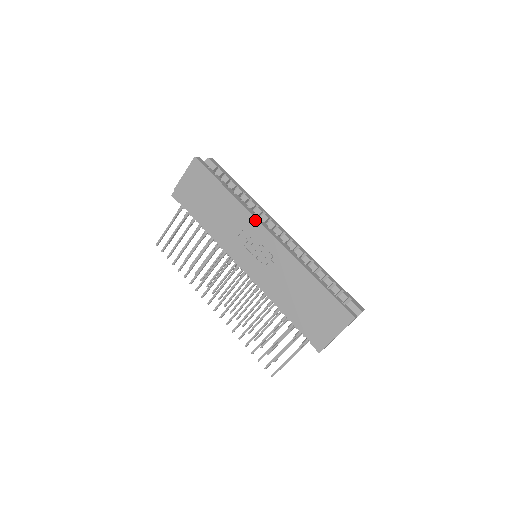
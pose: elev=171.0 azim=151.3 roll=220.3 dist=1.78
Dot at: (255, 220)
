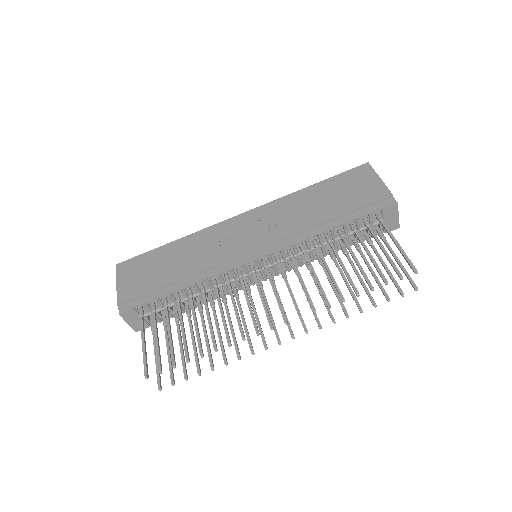
Dot at: (219, 224)
